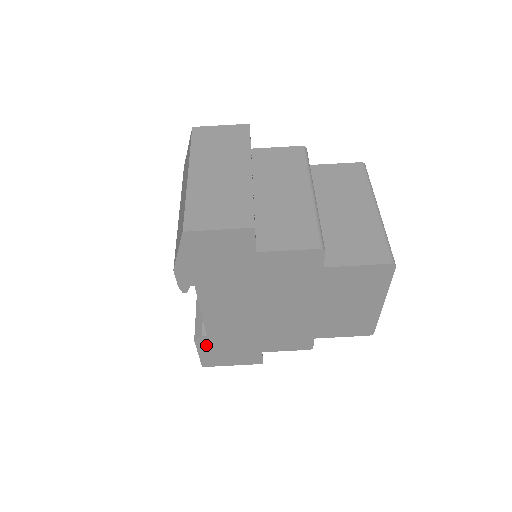
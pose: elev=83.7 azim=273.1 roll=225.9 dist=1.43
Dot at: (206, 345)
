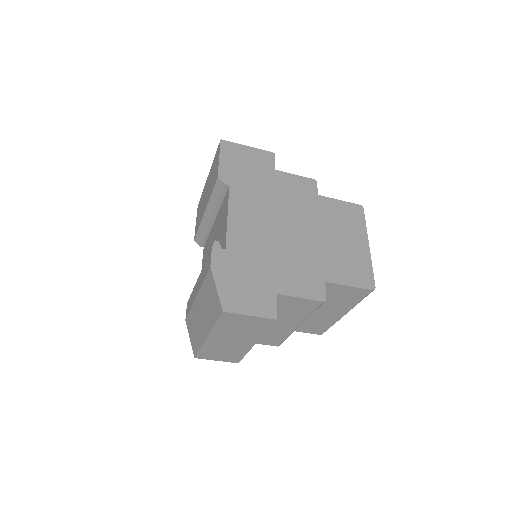
Dot at: occluded
